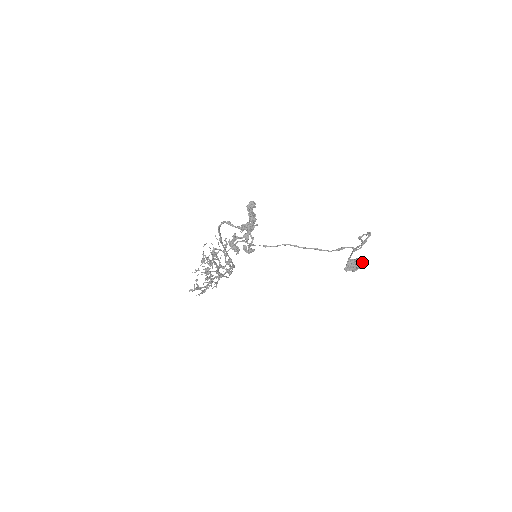
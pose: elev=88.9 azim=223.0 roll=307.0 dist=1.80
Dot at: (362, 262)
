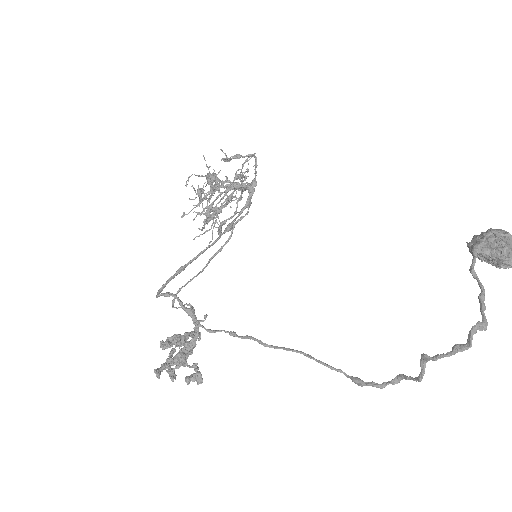
Dot at: (506, 265)
